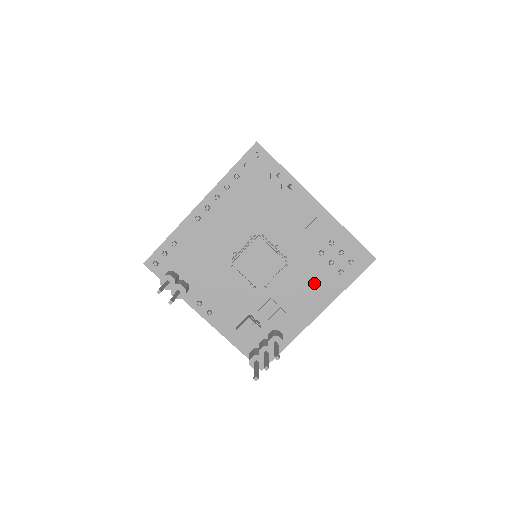
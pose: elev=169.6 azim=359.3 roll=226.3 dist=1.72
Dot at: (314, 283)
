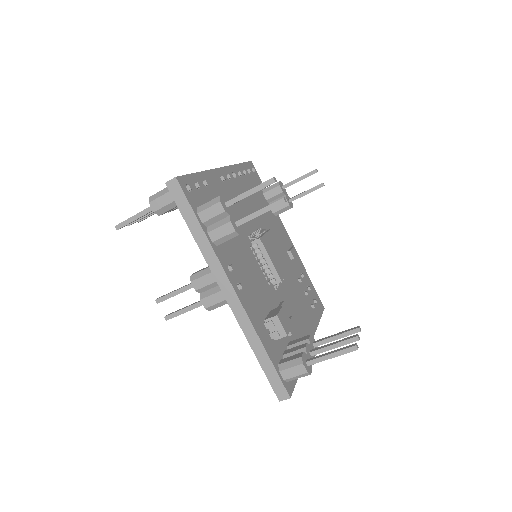
Dot at: (302, 306)
